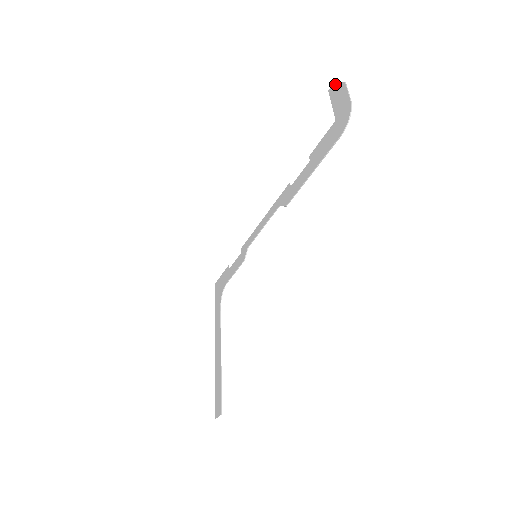
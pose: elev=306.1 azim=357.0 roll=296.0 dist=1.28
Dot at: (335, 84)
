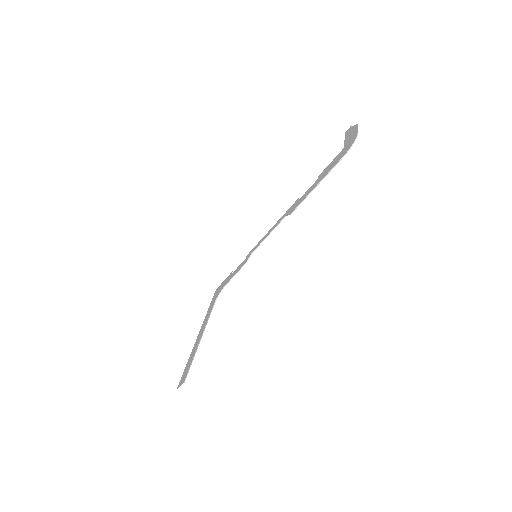
Dot at: (351, 127)
